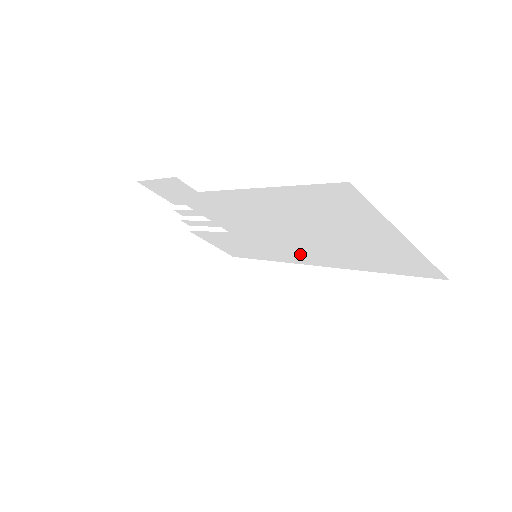
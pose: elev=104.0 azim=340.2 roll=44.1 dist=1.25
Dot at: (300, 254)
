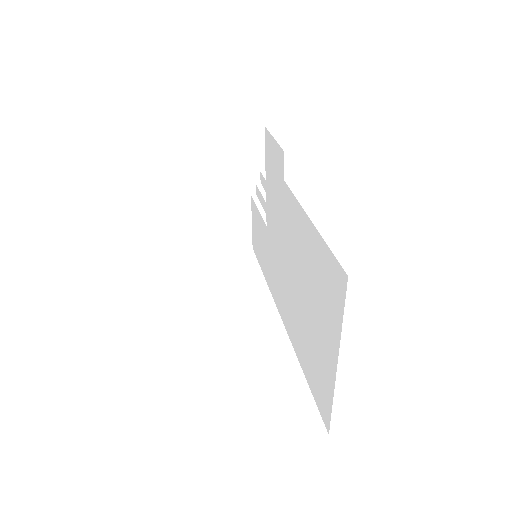
Dot at: (282, 296)
